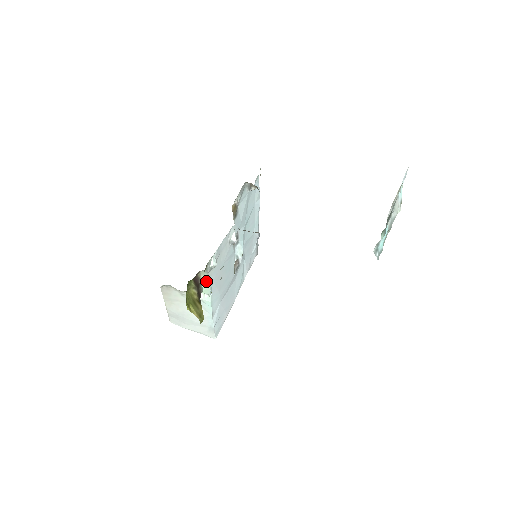
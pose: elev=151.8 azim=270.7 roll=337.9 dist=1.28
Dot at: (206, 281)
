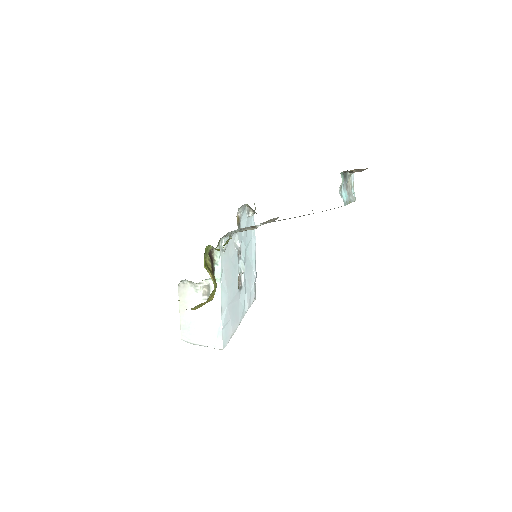
Dot at: (218, 262)
